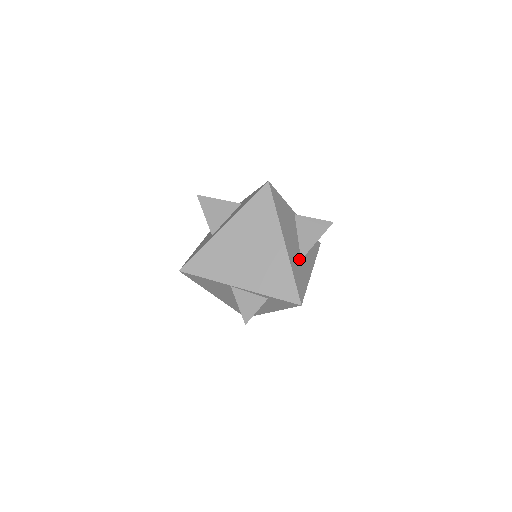
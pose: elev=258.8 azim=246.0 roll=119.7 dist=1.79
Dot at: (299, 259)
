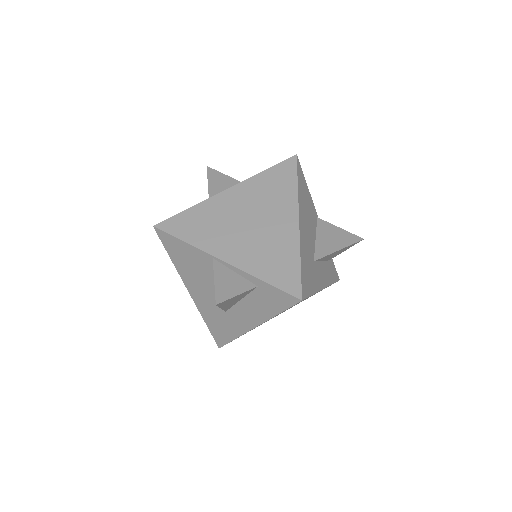
Dot at: (311, 258)
